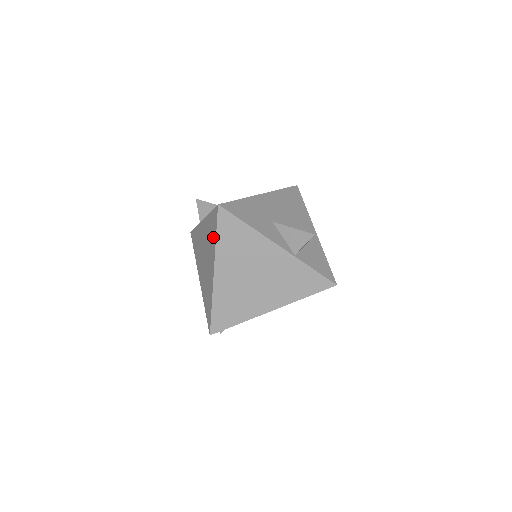
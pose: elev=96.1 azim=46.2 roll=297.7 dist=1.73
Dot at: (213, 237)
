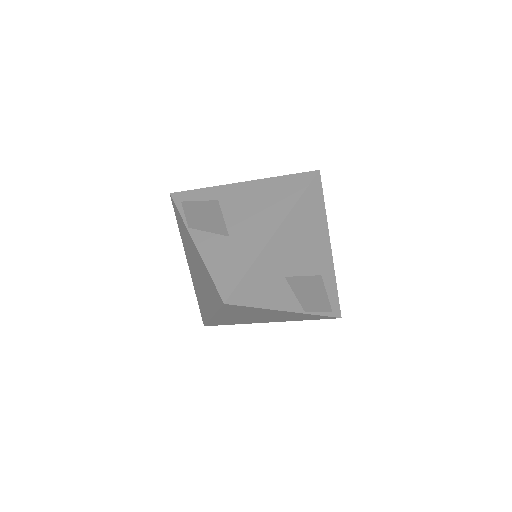
Dot at: (213, 300)
